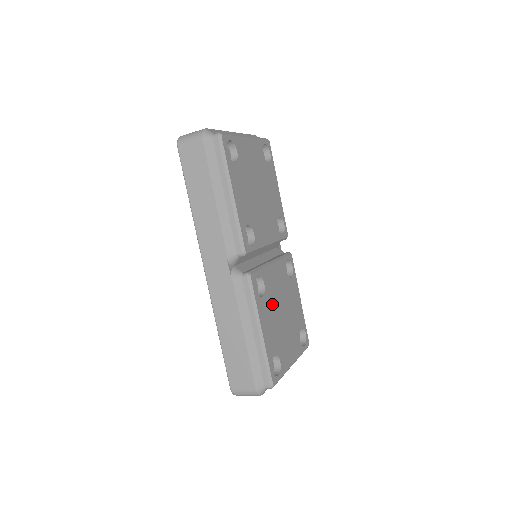
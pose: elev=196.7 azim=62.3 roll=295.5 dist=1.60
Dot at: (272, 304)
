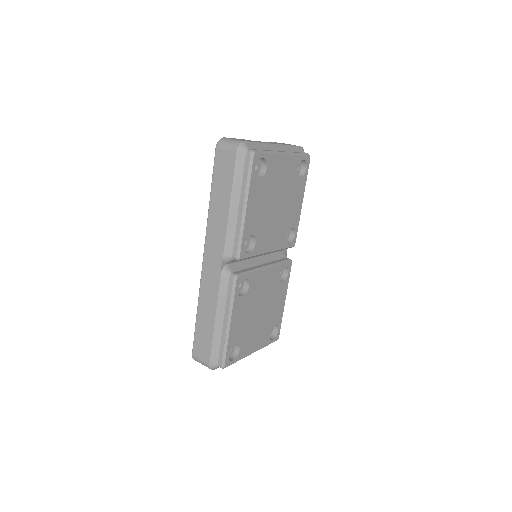
Dot at: (251, 303)
